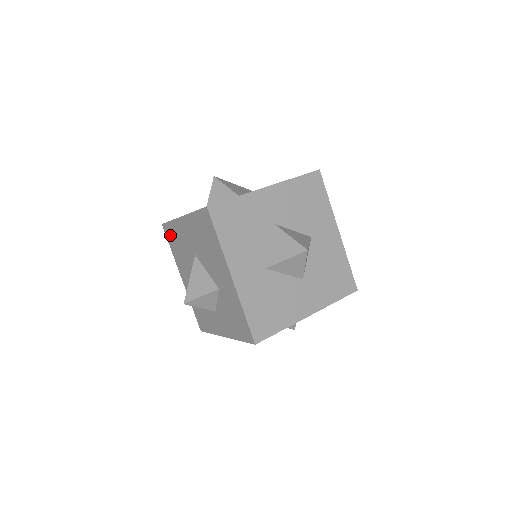
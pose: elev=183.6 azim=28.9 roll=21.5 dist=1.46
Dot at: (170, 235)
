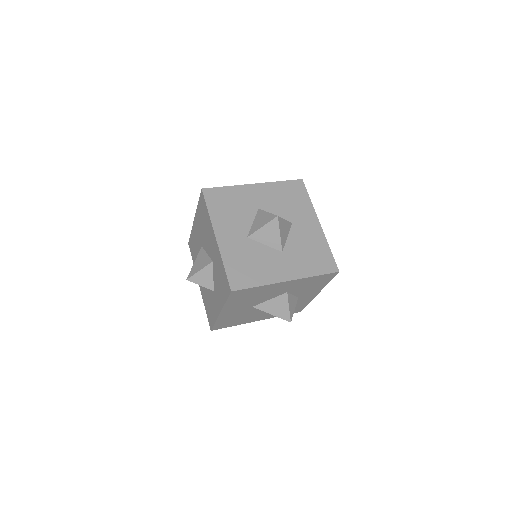
Dot at: (192, 247)
